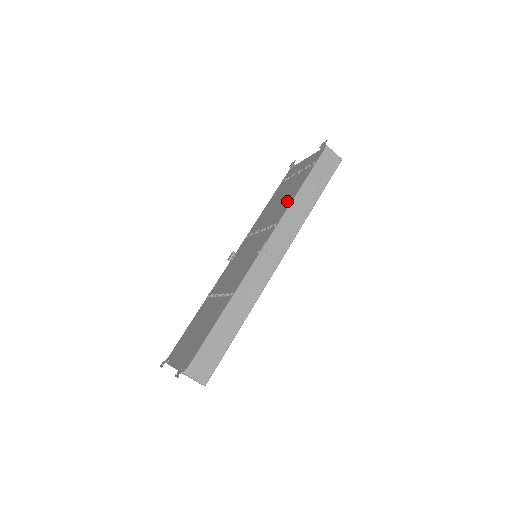
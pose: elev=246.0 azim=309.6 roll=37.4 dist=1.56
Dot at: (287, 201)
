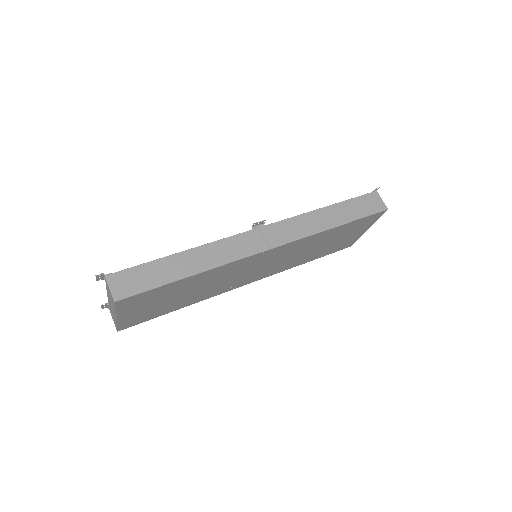
Dot at: occluded
